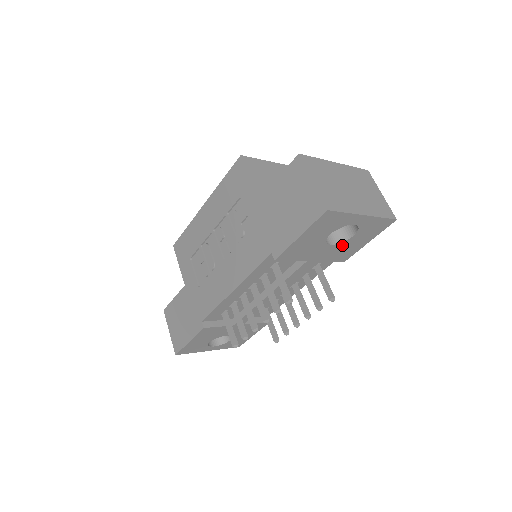
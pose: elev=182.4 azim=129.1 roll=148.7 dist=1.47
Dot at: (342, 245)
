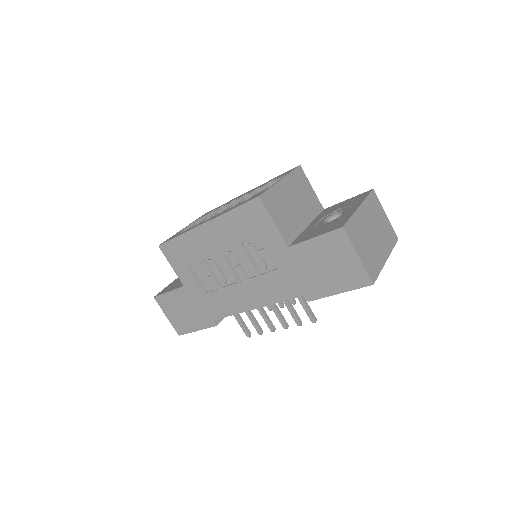
Dot at: occluded
